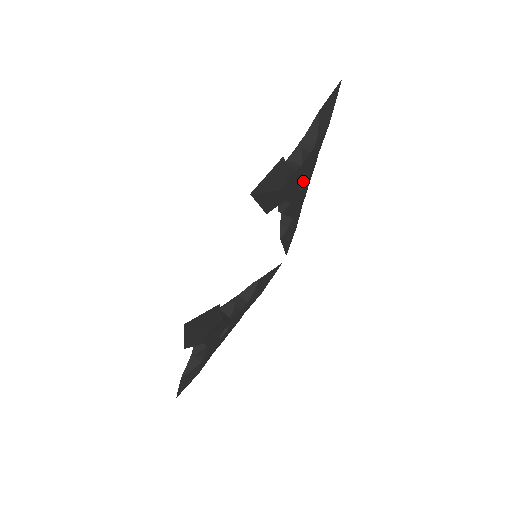
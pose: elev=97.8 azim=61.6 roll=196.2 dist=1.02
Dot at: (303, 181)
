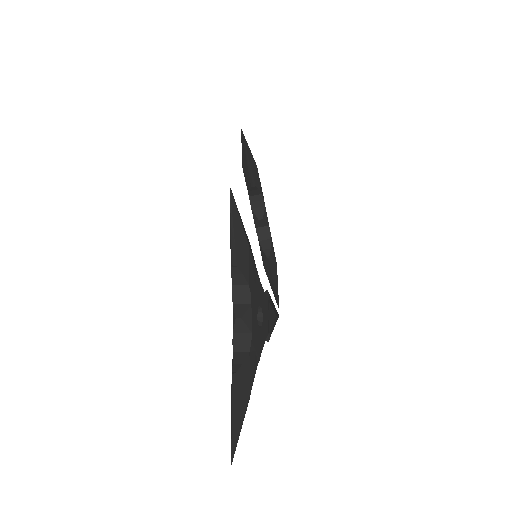
Dot at: occluded
